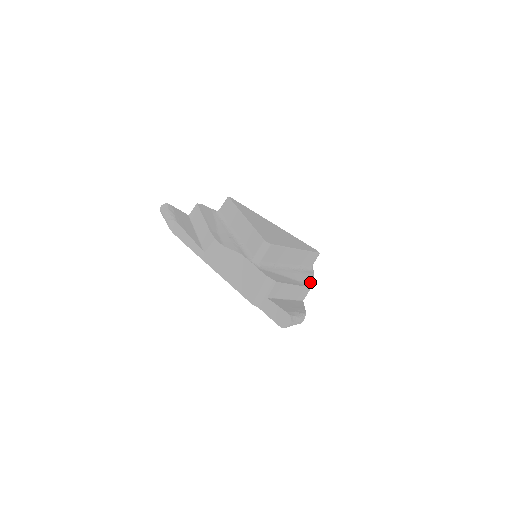
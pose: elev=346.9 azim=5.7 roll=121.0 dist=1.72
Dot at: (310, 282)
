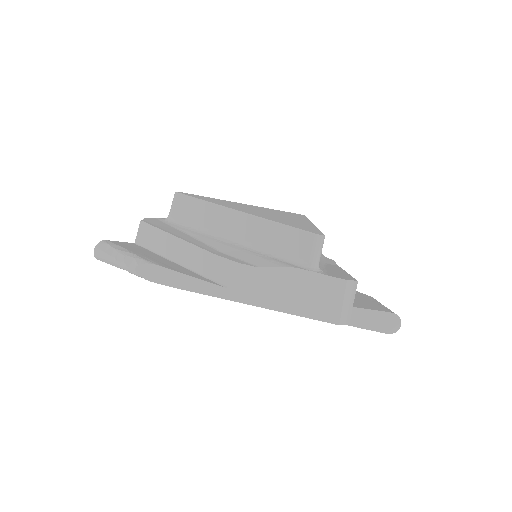
Dot at: (324, 256)
